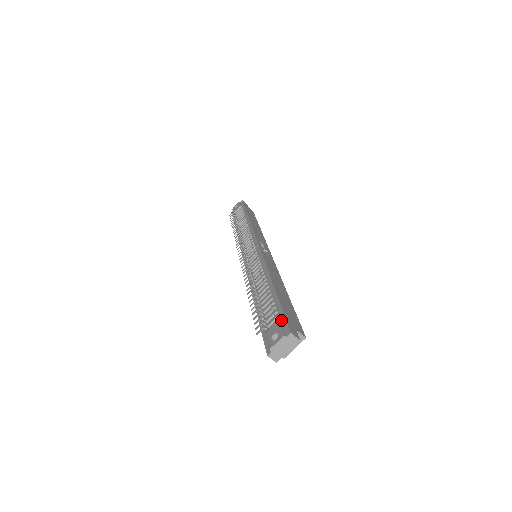
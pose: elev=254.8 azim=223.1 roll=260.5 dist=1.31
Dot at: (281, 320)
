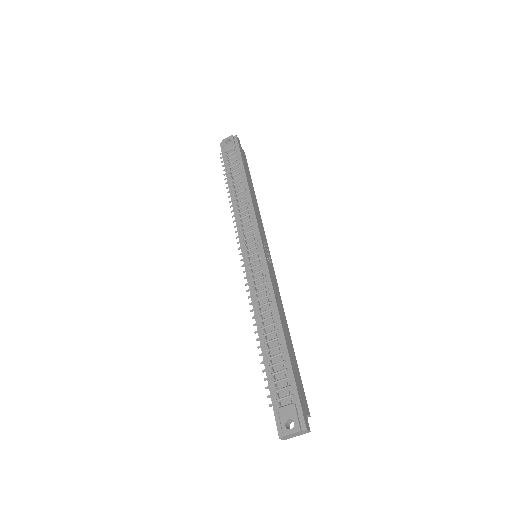
Dot at: (296, 403)
